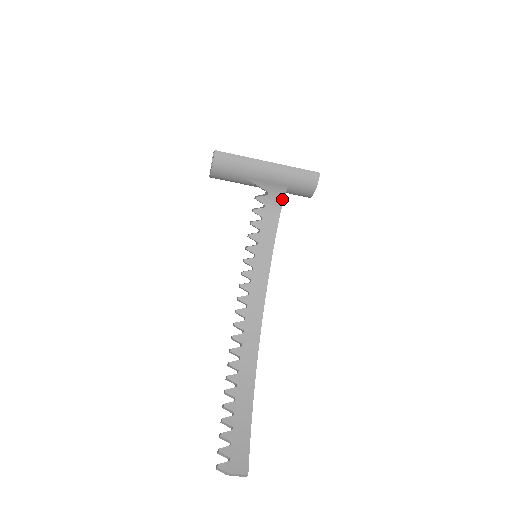
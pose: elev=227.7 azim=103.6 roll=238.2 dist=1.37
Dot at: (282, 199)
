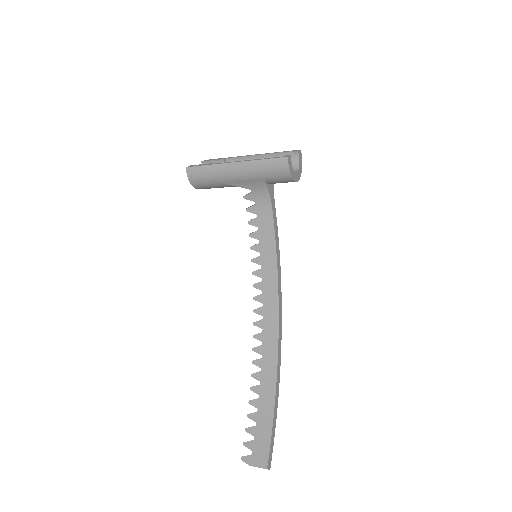
Dot at: (267, 192)
